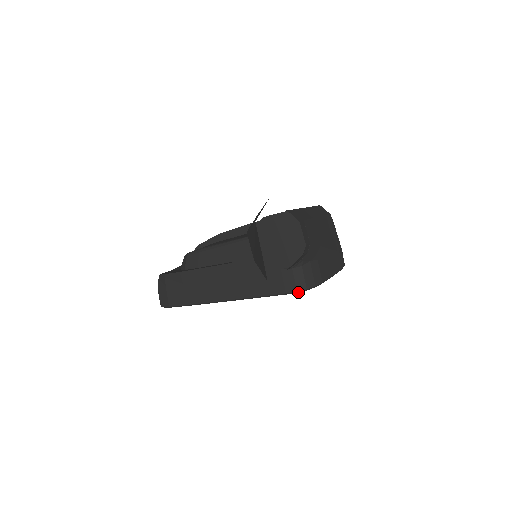
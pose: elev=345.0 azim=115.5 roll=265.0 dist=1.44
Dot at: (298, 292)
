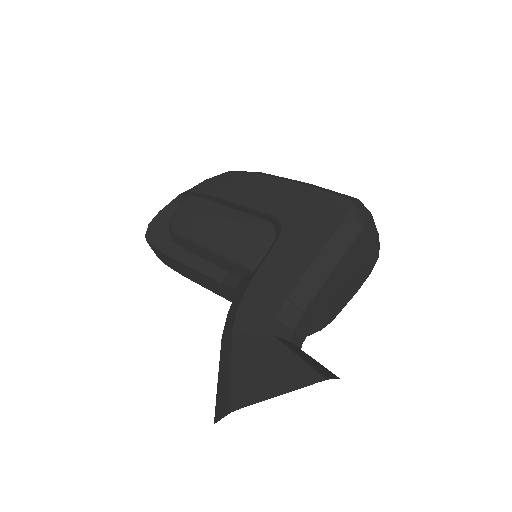
Dot at: occluded
